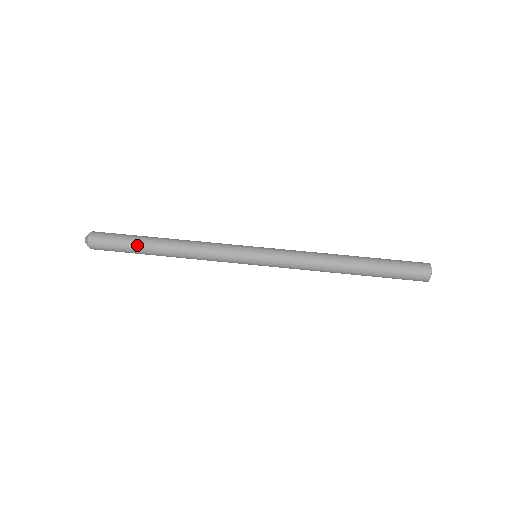
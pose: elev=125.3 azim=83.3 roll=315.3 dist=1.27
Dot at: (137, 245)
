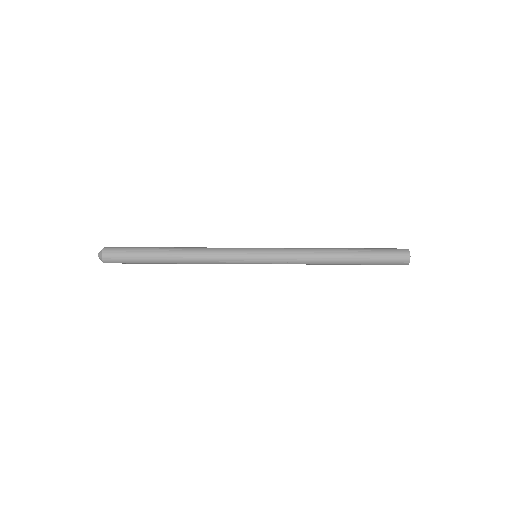
Dot at: (148, 258)
